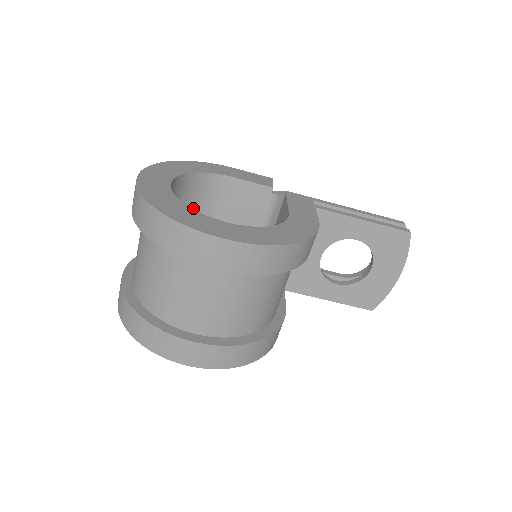
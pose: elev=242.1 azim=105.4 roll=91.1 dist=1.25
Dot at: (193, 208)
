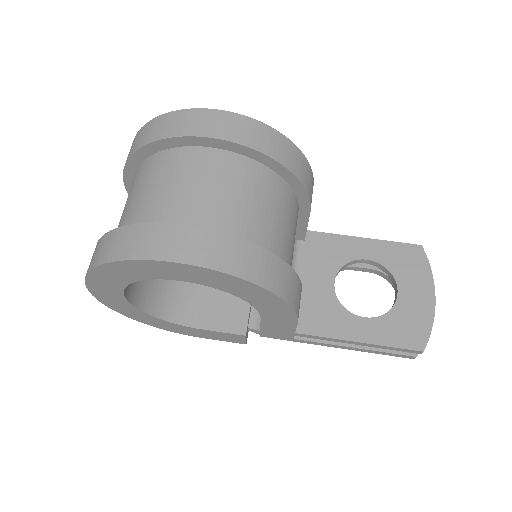
Dot at: occluded
